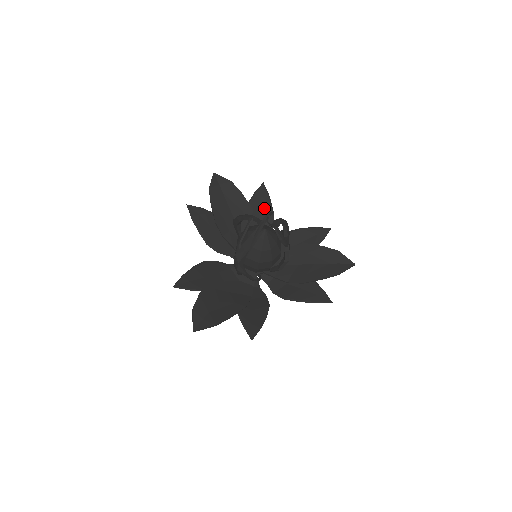
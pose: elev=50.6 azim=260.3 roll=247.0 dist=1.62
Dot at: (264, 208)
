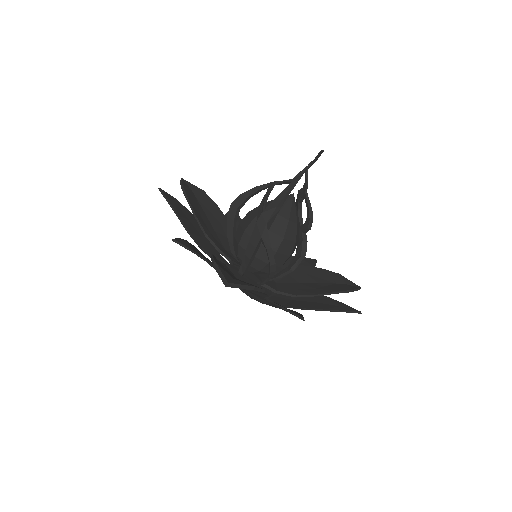
Dot at: occluded
